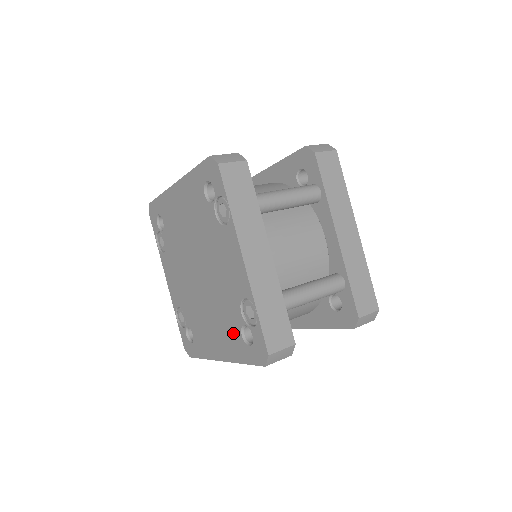
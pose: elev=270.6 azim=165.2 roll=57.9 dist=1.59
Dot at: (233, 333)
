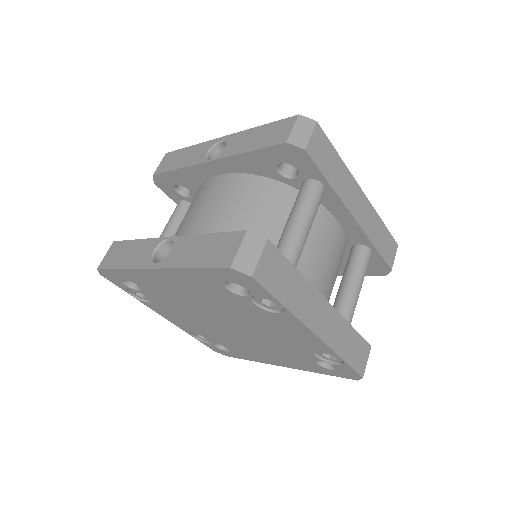
Dot at: (302, 361)
